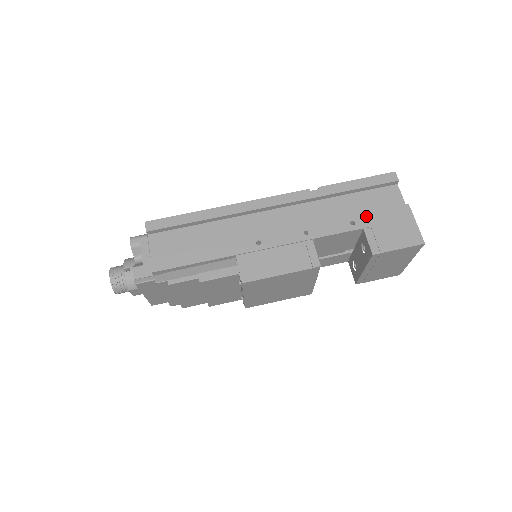
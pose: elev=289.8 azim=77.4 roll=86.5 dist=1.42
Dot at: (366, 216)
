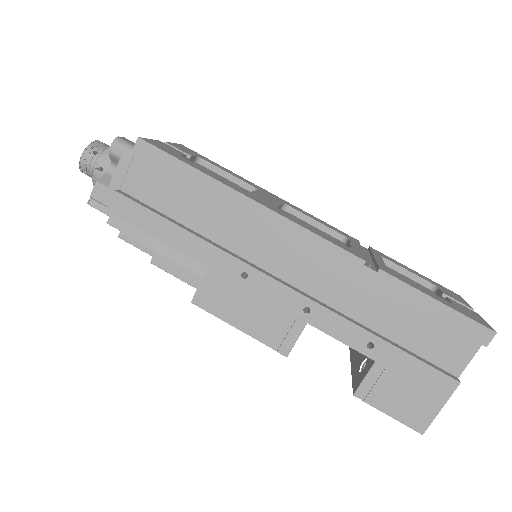
Dot at: (394, 352)
